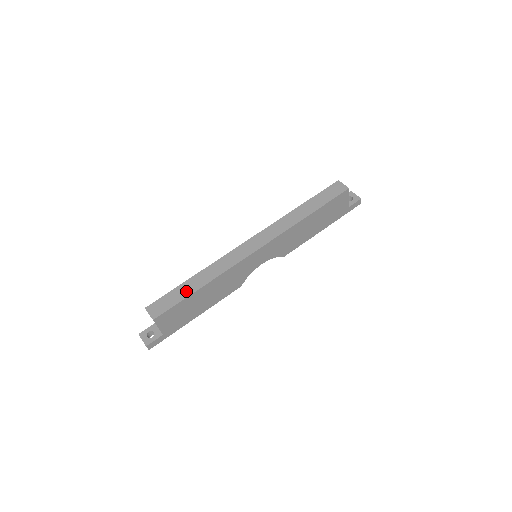
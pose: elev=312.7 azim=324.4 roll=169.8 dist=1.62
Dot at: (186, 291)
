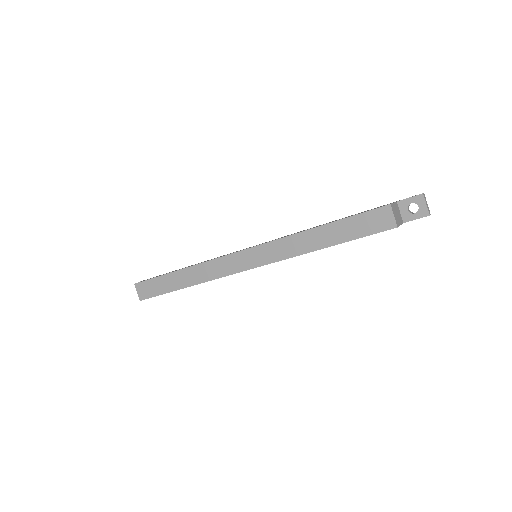
Dot at: (170, 285)
